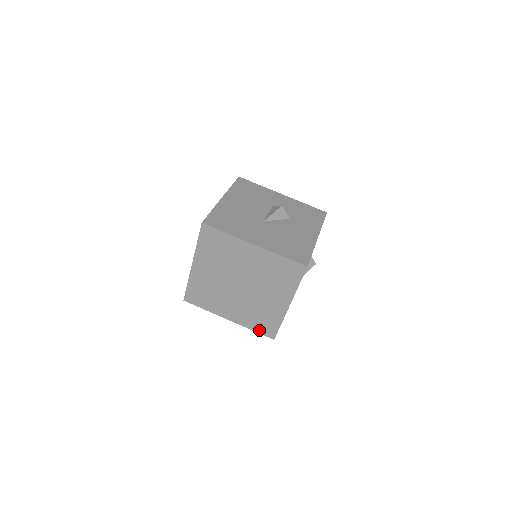
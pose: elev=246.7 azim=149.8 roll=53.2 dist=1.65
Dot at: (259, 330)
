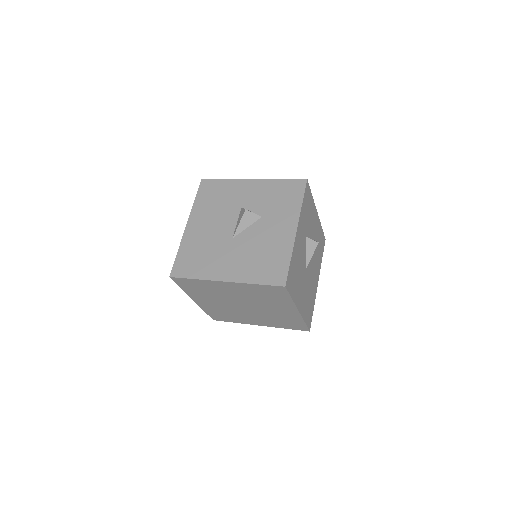
Dot at: (291, 328)
